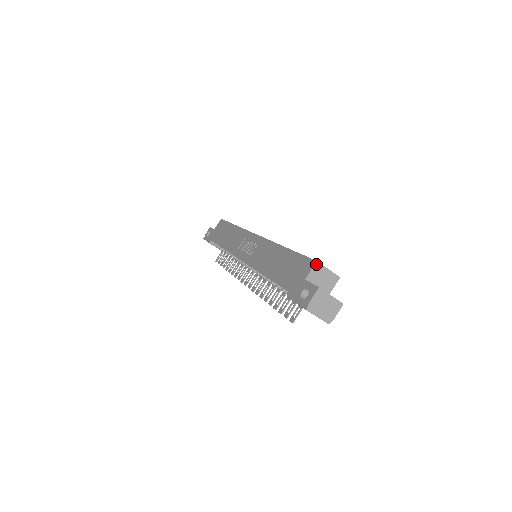
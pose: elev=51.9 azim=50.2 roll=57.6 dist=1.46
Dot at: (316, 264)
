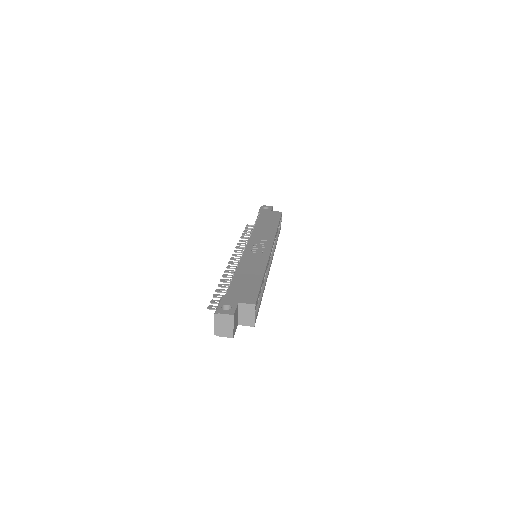
Dot at: (253, 305)
